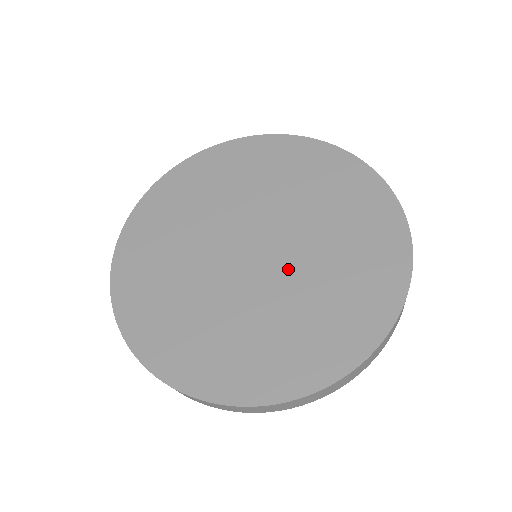
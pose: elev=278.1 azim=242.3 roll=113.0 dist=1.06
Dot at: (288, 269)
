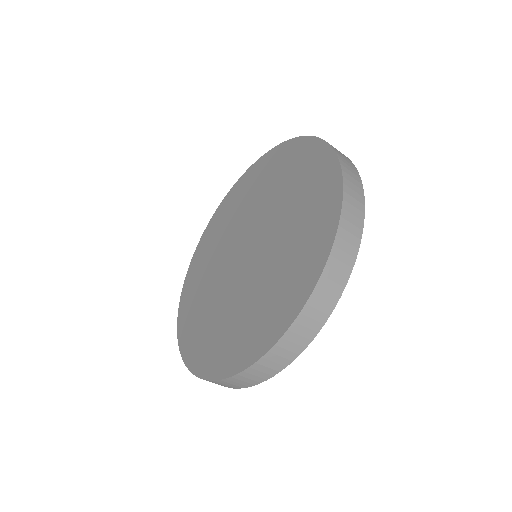
Dot at: (264, 253)
